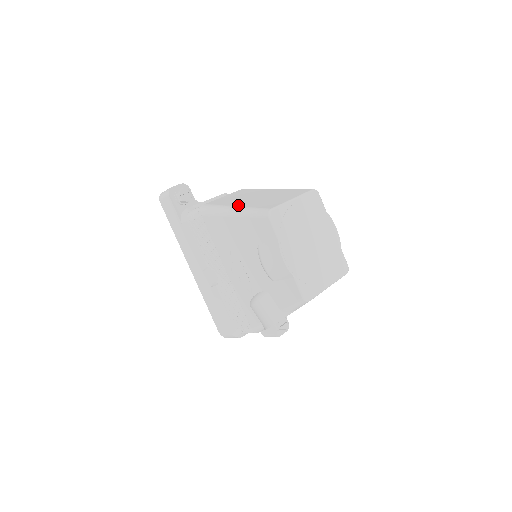
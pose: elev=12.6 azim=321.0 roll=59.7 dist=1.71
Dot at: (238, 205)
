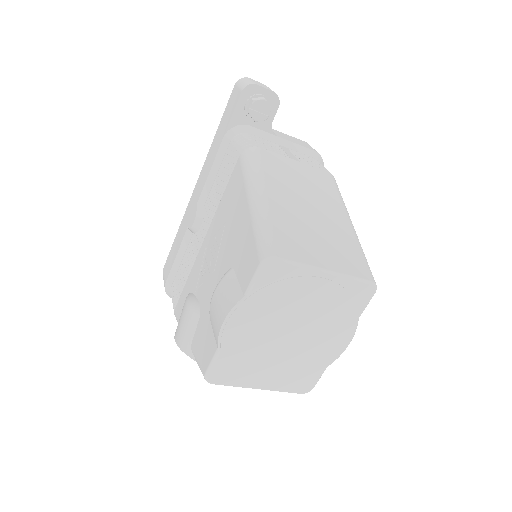
Dot at: (271, 197)
